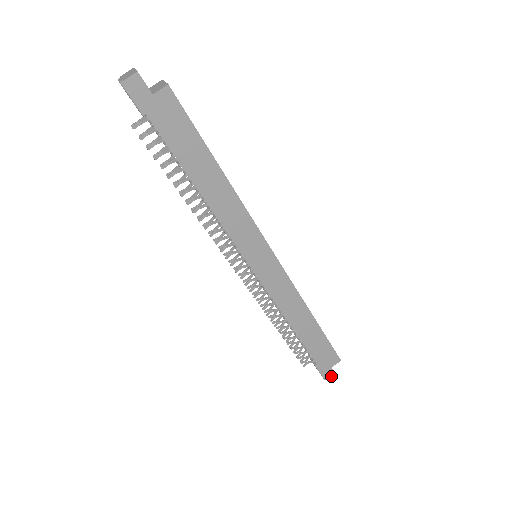
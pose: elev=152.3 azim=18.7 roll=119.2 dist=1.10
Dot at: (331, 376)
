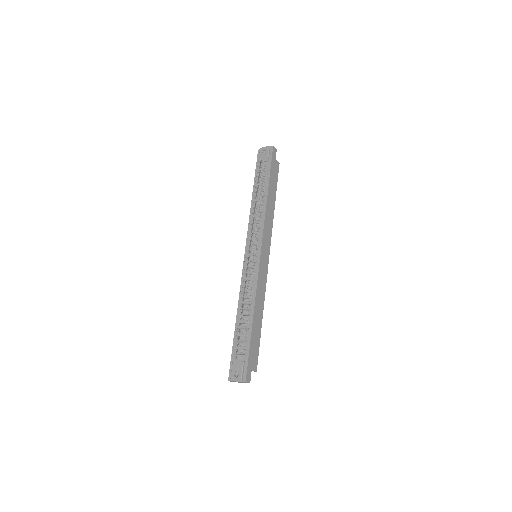
Dot at: (248, 379)
